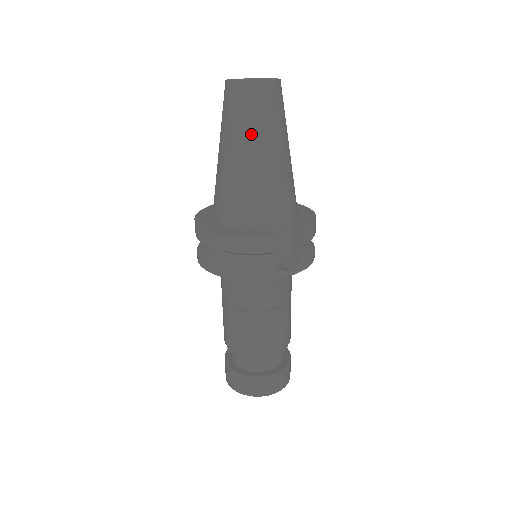
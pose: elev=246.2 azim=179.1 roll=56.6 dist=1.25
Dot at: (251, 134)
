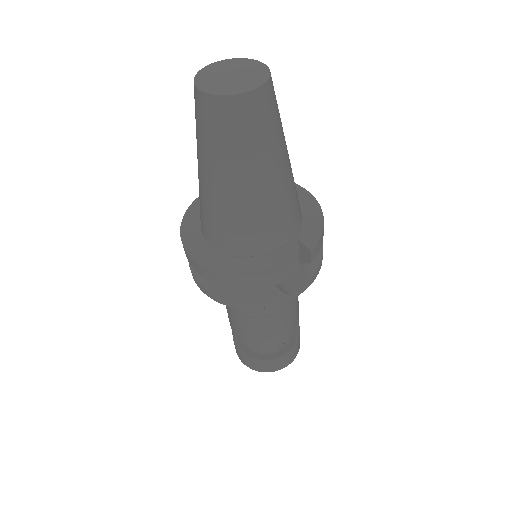
Dot at: (238, 161)
